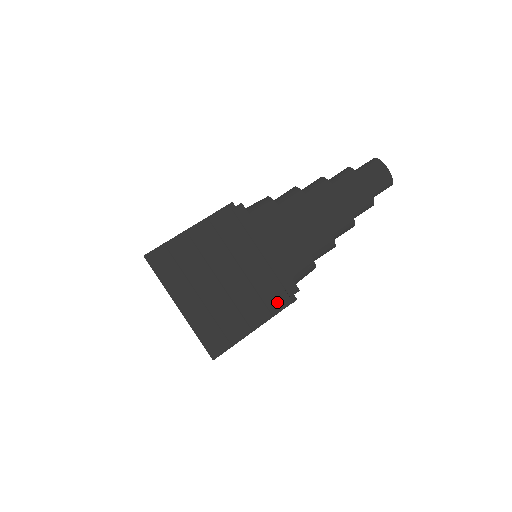
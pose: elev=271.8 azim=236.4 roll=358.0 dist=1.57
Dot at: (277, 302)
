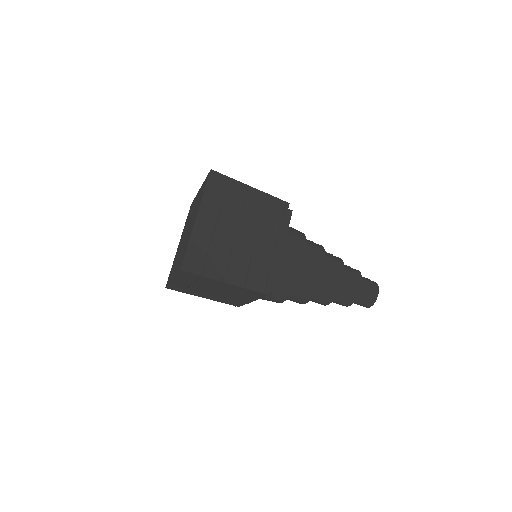
Dot at: (228, 303)
